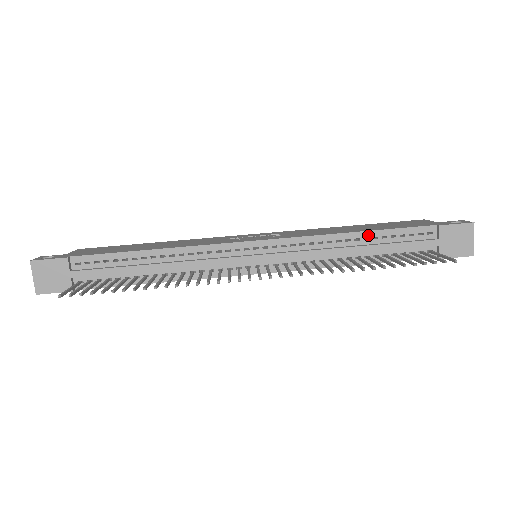
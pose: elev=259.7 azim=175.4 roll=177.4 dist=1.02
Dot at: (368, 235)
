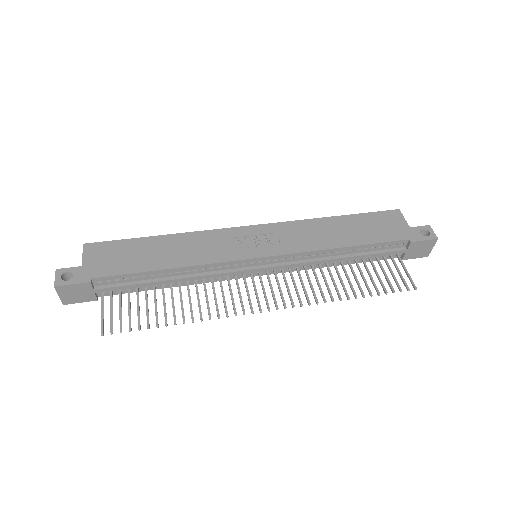
Dot at: (354, 248)
